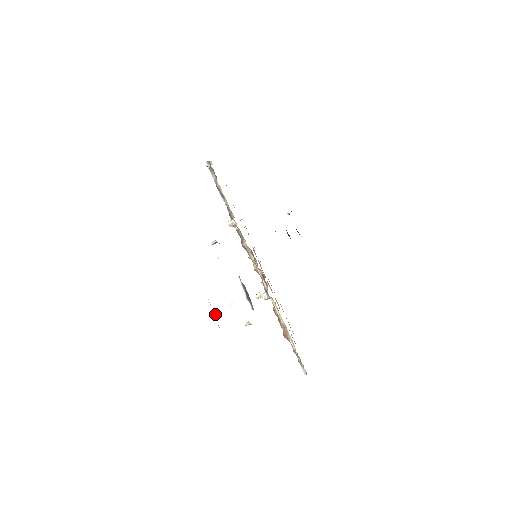
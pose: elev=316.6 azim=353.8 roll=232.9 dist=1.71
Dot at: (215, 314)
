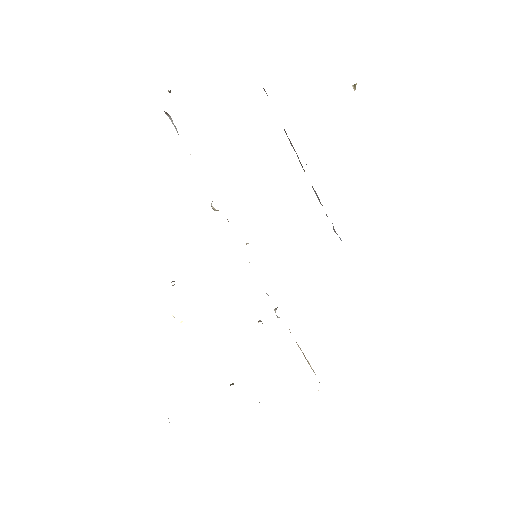
Dot at: occluded
